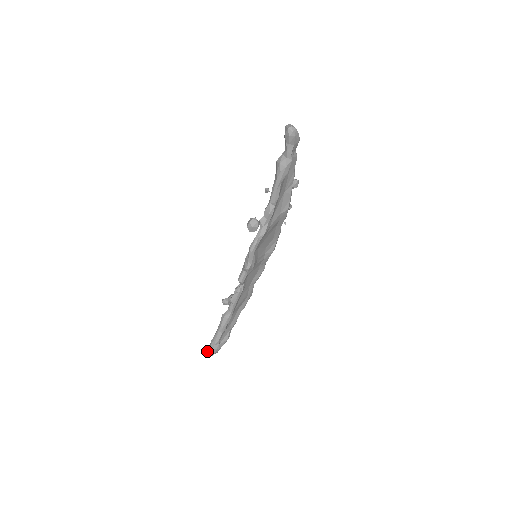
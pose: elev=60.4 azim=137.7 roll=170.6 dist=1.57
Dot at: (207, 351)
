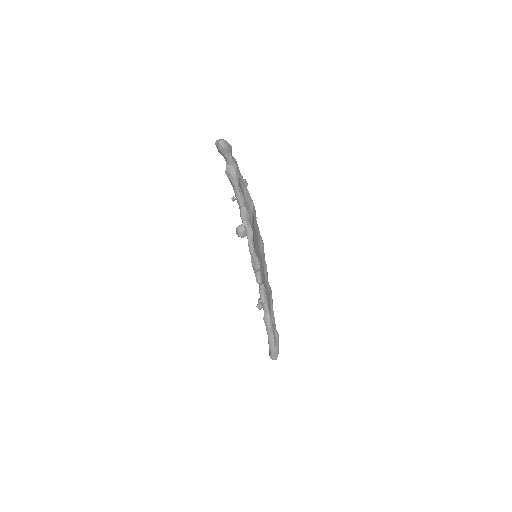
Dot at: (271, 357)
